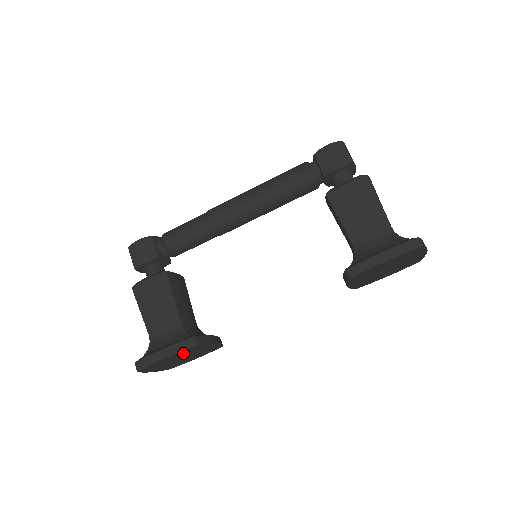
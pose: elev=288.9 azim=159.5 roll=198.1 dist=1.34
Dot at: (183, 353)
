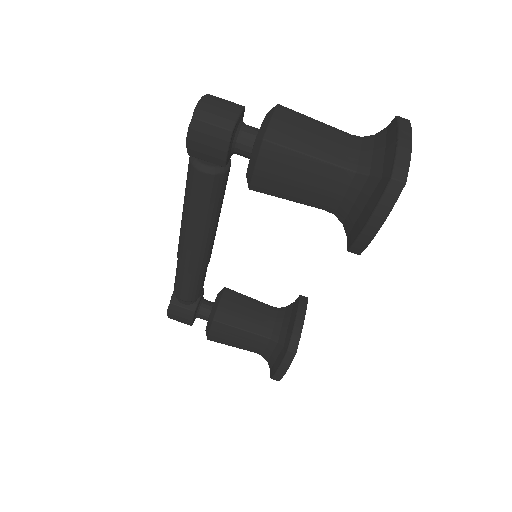
Dot at: occluded
